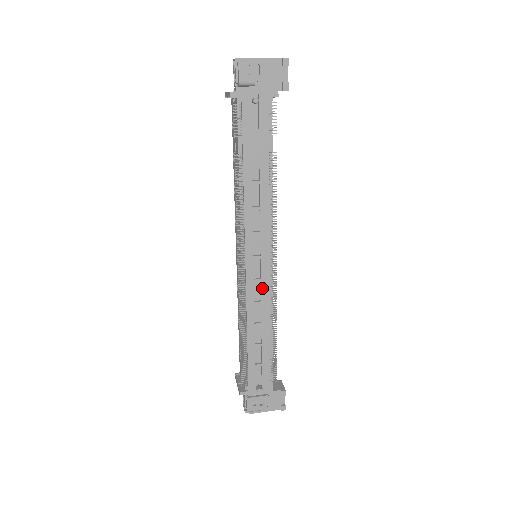
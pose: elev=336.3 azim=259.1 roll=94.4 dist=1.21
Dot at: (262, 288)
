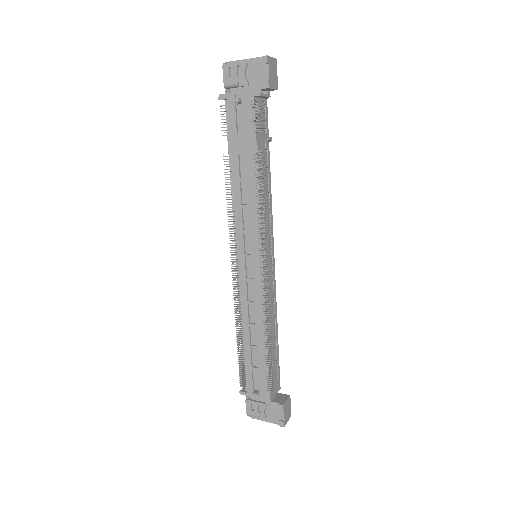
Dot at: (254, 288)
